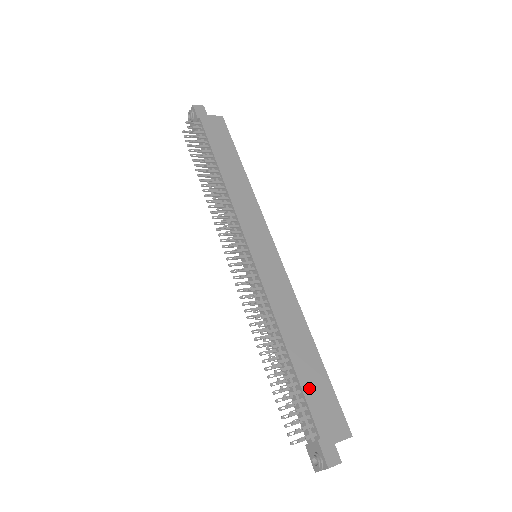
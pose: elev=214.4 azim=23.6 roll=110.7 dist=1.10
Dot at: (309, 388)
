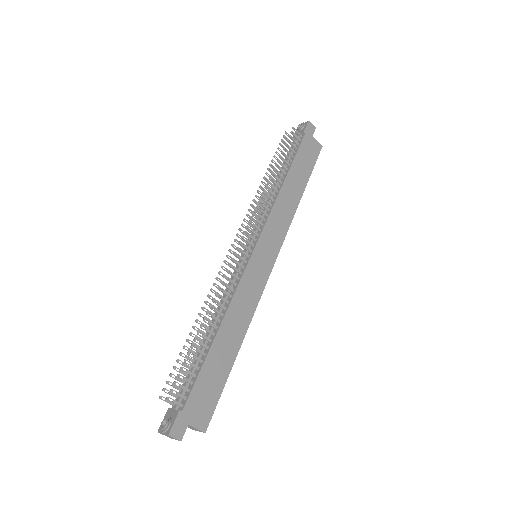
Dot at: (207, 372)
